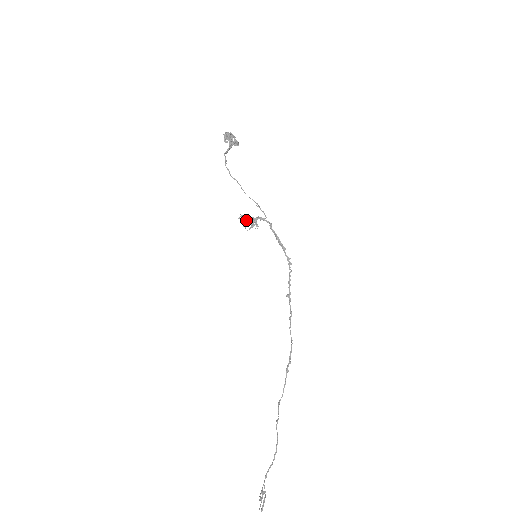
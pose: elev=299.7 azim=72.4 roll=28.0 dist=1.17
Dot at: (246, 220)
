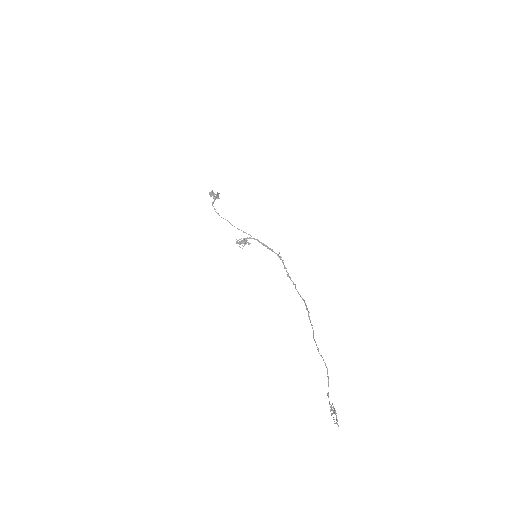
Dot at: (240, 241)
